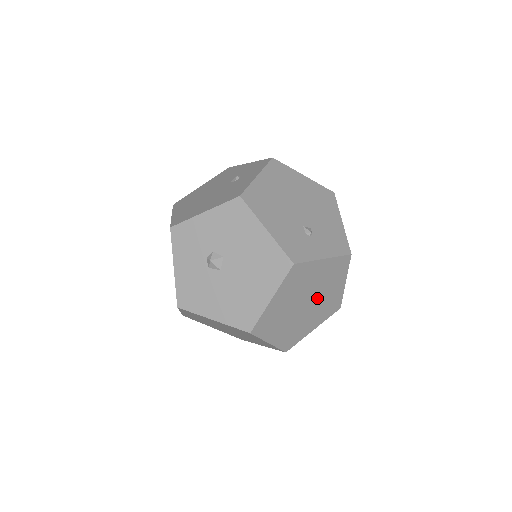
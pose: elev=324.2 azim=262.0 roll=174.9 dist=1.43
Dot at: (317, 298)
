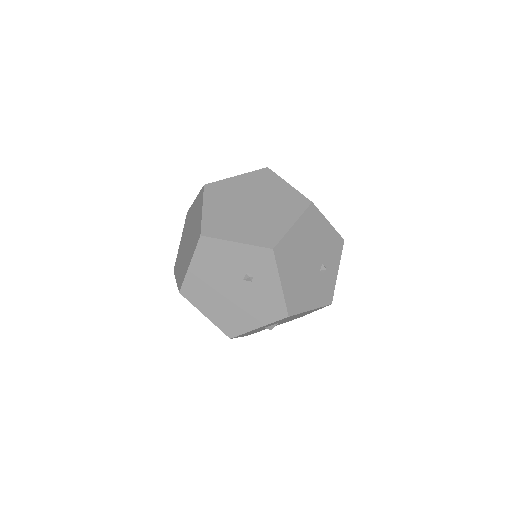
Dot at: occluded
